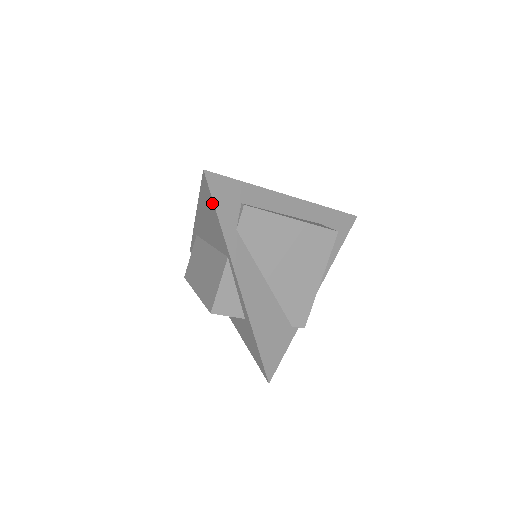
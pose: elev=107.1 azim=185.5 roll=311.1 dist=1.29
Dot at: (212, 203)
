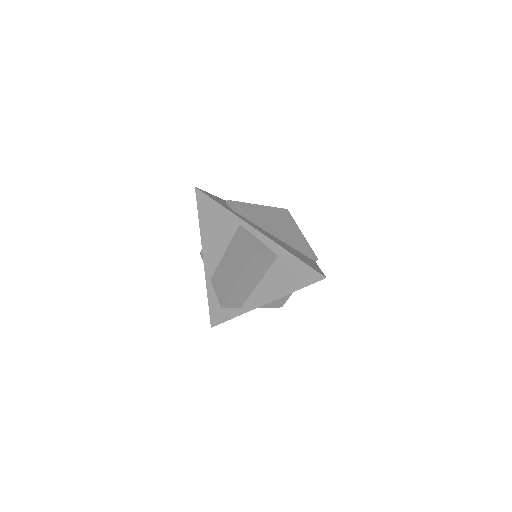
Dot at: (211, 201)
